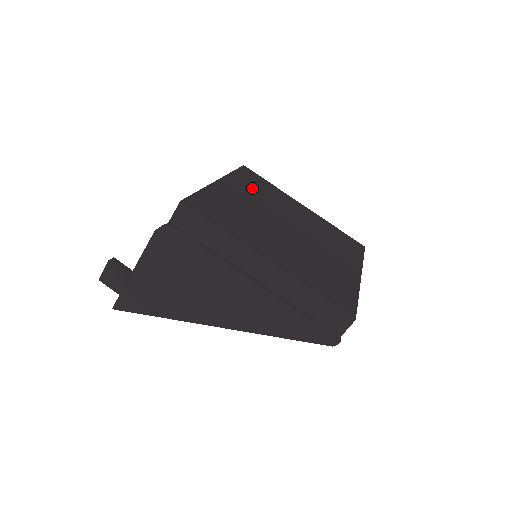
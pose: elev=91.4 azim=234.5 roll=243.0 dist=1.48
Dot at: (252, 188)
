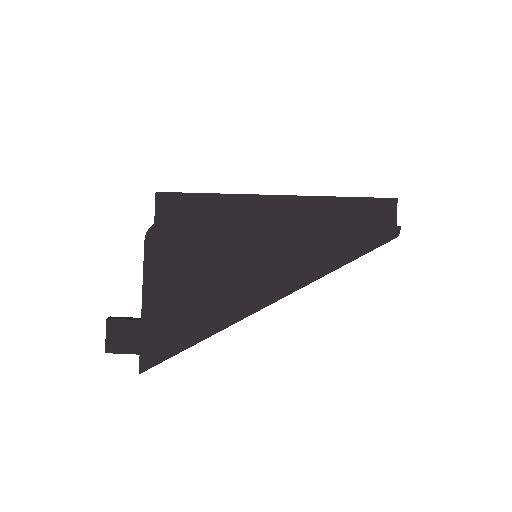
Dot at: occluded
